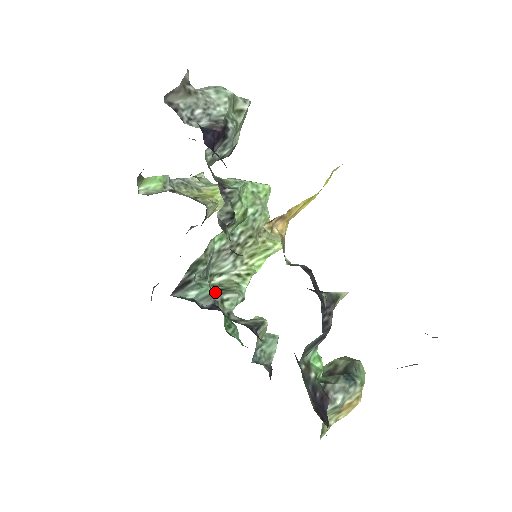
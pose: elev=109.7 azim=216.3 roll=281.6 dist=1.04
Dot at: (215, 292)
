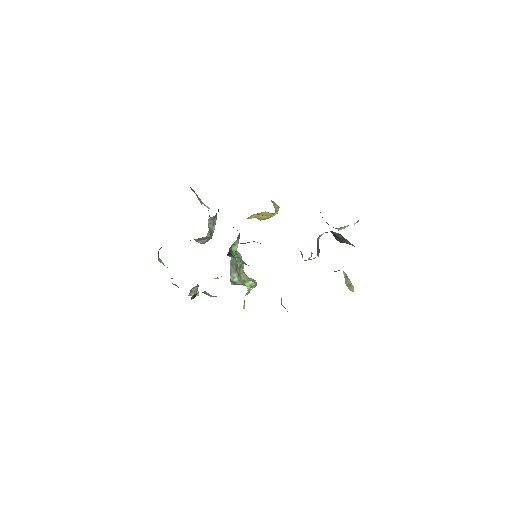
Dot at: occluded
